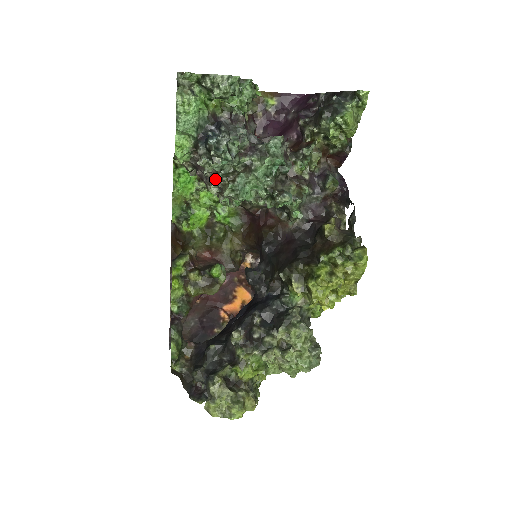
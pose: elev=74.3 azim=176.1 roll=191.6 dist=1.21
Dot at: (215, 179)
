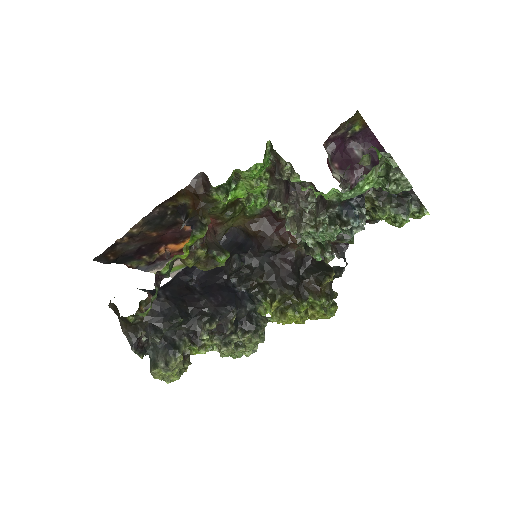
Dot at: (304, 214)
